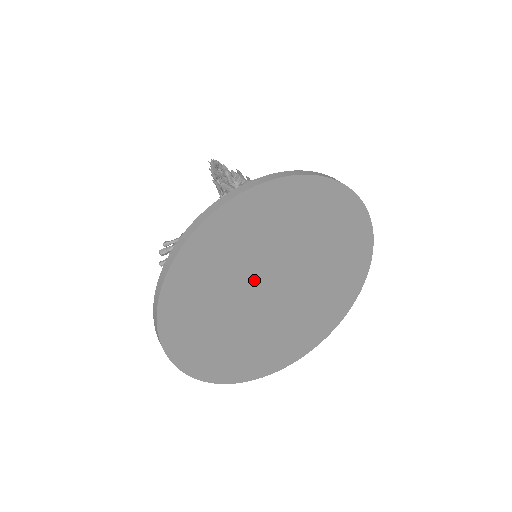
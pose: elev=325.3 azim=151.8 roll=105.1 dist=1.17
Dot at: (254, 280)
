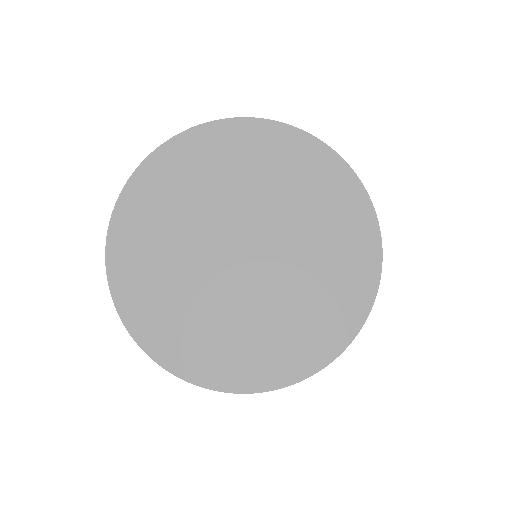
Dot at: (213, 230)
